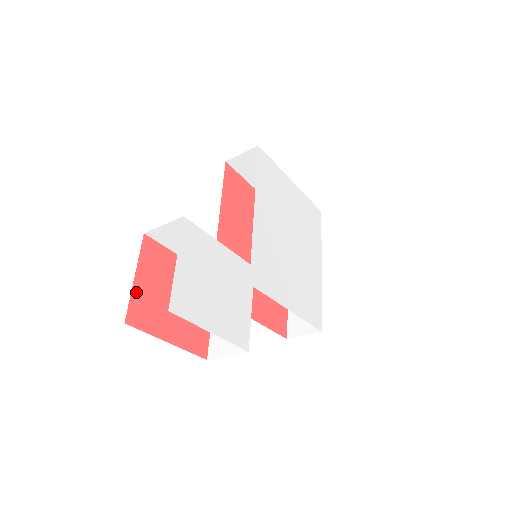
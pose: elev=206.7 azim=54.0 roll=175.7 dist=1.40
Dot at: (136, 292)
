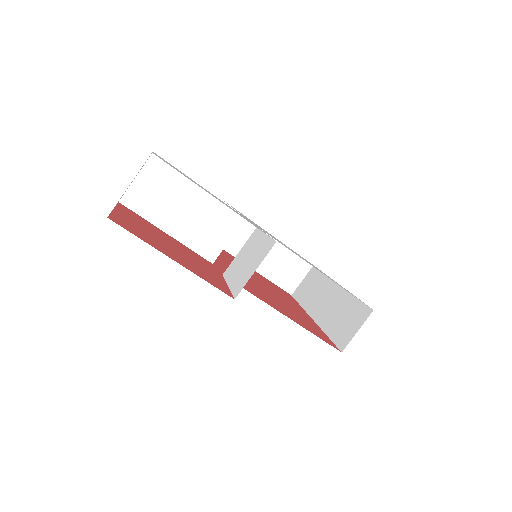
Dot at: (118, 215)
